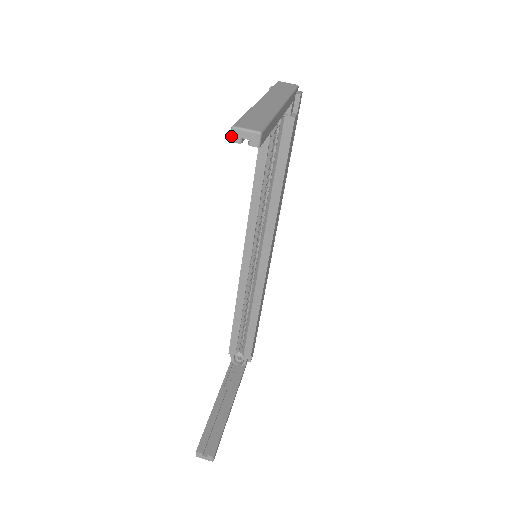
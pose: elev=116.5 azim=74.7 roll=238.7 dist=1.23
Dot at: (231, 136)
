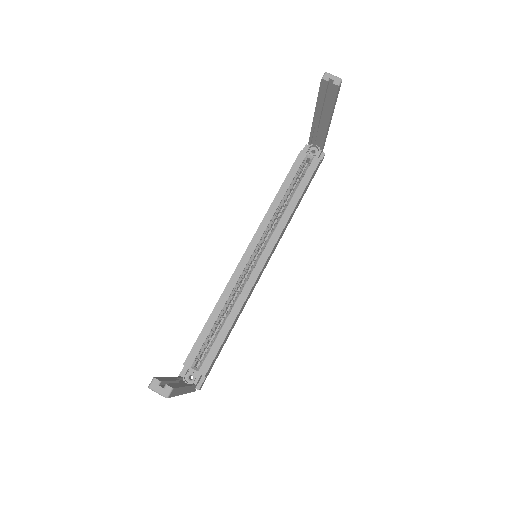
Dot at: (323, 76)
